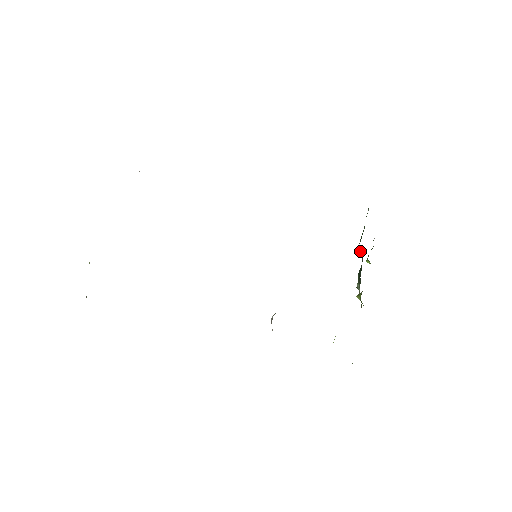
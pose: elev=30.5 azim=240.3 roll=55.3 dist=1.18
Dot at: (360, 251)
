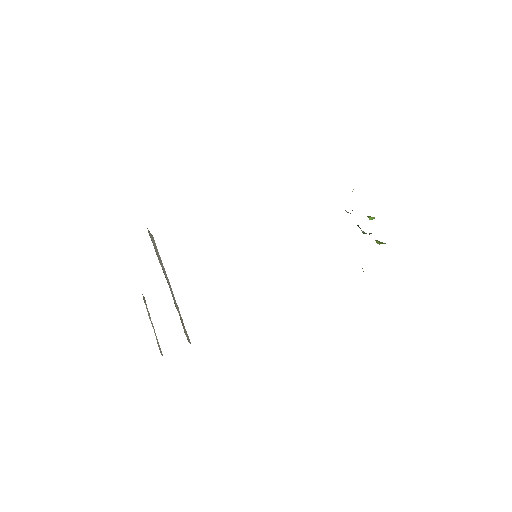
Dot at: occluded
